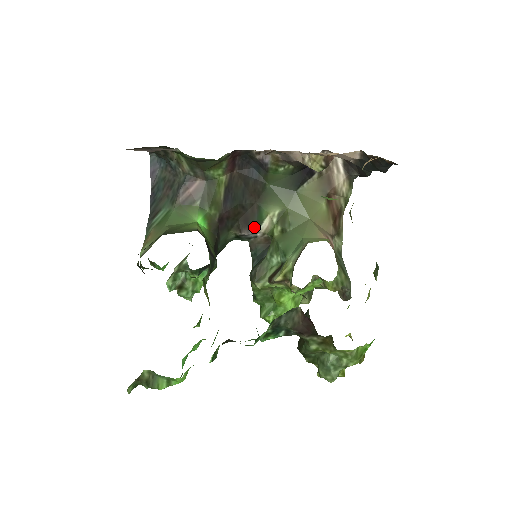
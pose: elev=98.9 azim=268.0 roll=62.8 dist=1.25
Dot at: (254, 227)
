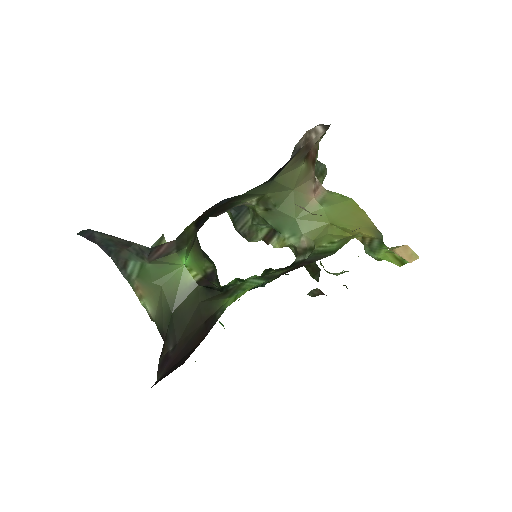
Dot at: (229, 208)
